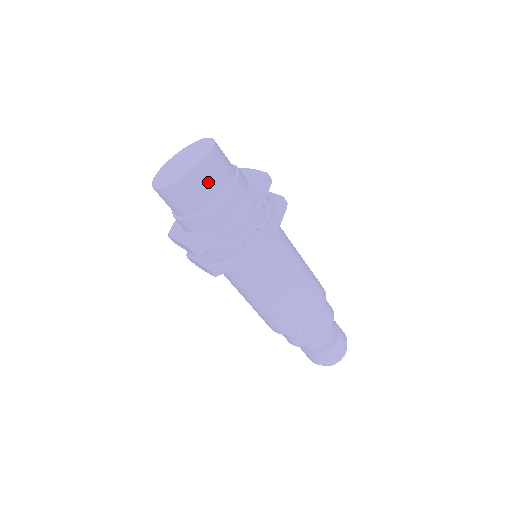
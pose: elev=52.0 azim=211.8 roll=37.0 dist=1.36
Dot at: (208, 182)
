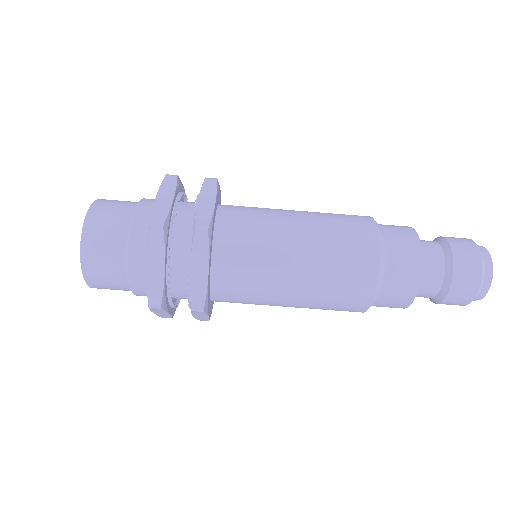
Dot at: (105, 234)
